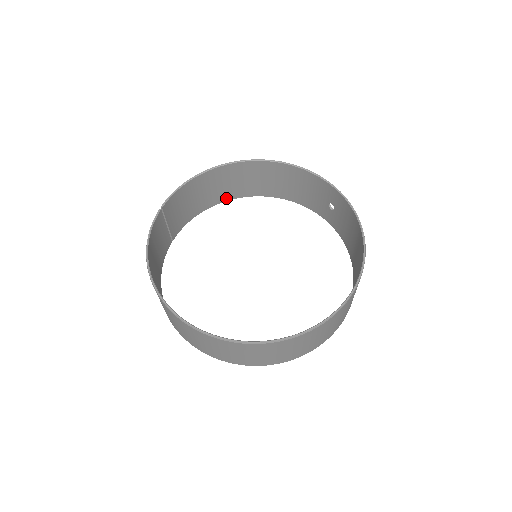
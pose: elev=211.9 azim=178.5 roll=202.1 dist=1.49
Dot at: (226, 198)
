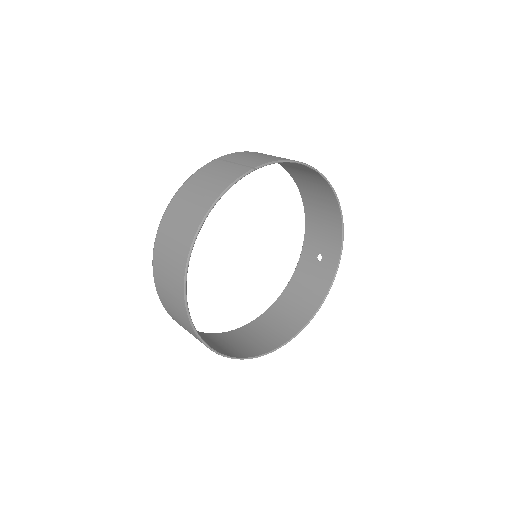
Dot at: (281, 163)
